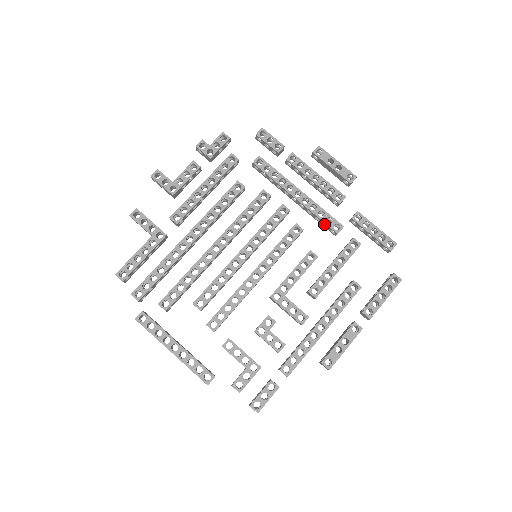
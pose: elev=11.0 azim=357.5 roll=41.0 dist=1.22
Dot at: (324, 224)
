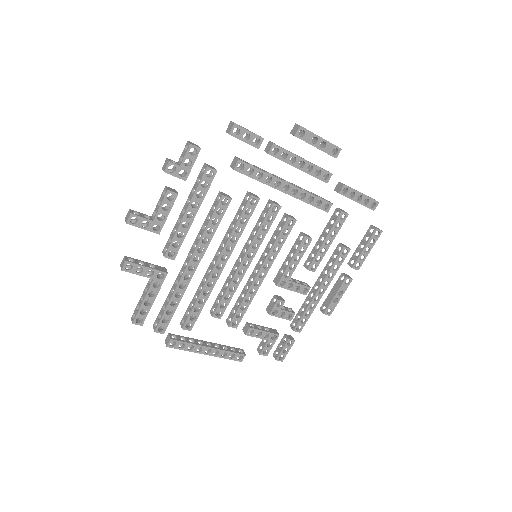
Dot at: occluded
